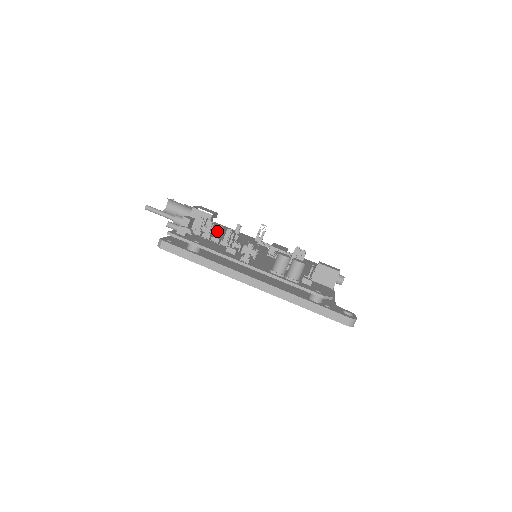
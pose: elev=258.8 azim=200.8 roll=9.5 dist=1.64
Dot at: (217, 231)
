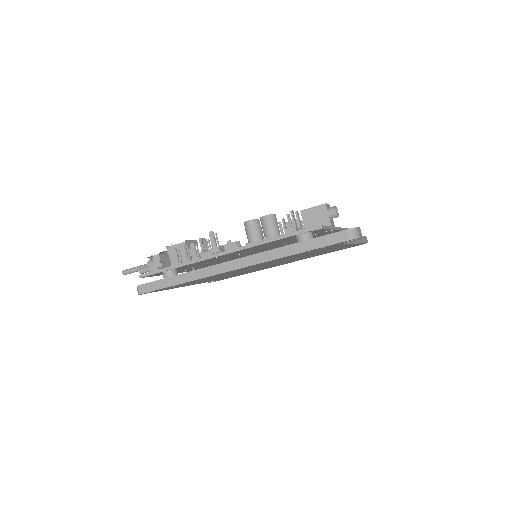
Dot at: (192, 250)
